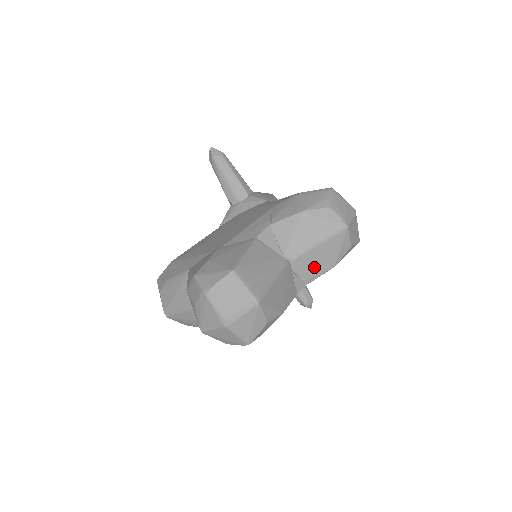
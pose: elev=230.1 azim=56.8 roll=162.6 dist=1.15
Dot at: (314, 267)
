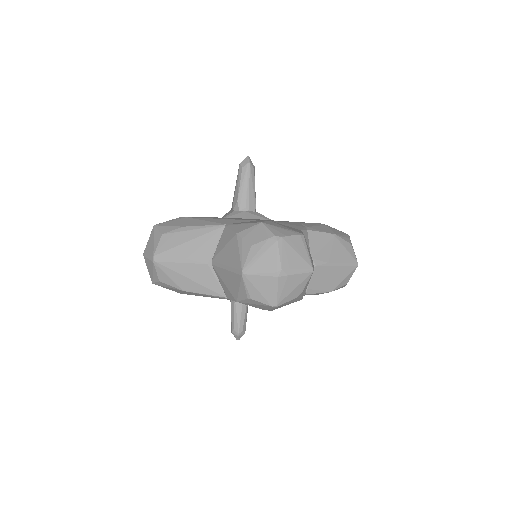
Dot at: (321, 282)
